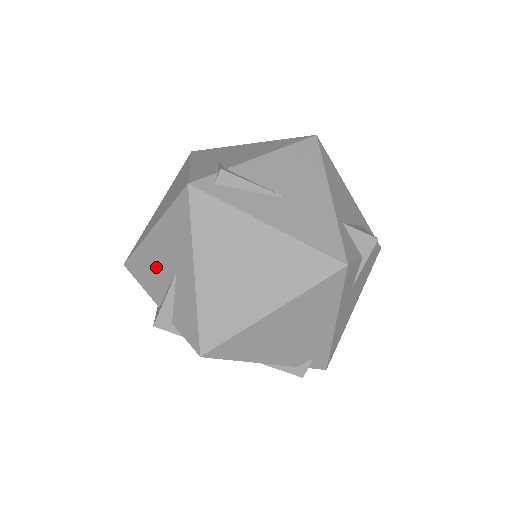
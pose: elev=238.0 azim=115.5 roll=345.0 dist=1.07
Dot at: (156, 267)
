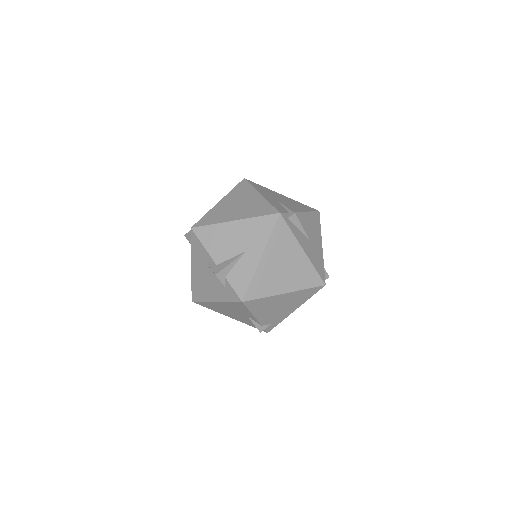
Dot at: (227, 242)
